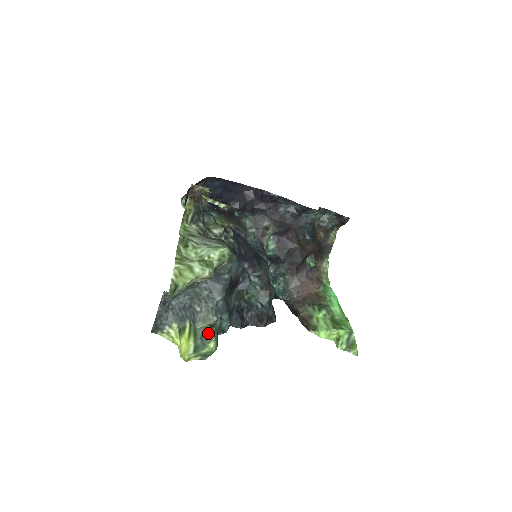
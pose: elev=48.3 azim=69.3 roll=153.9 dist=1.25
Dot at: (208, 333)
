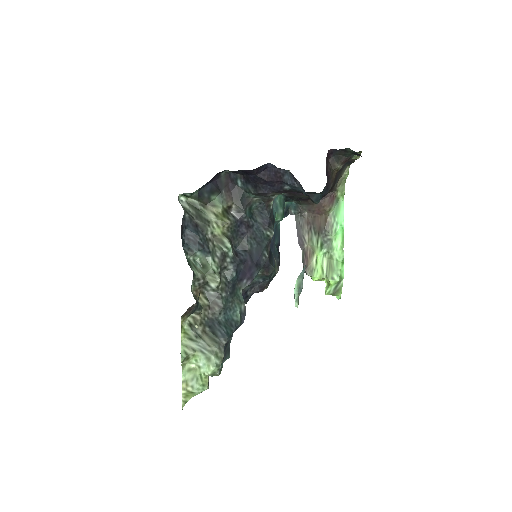
Dot at: occluded
